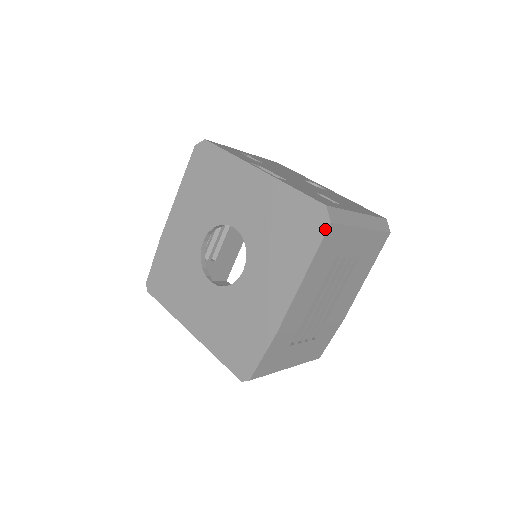
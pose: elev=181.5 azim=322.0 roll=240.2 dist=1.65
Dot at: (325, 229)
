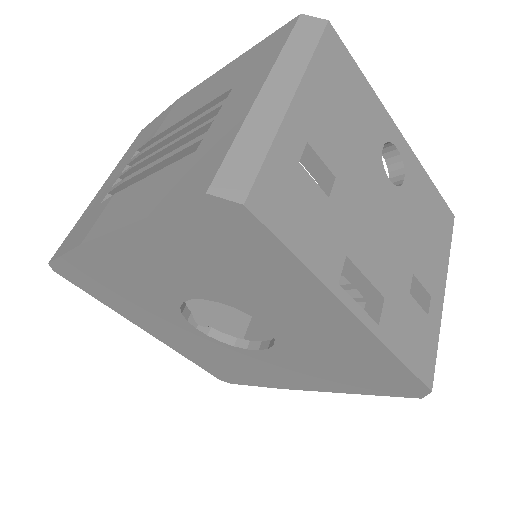
Dot at: (409, 397)
